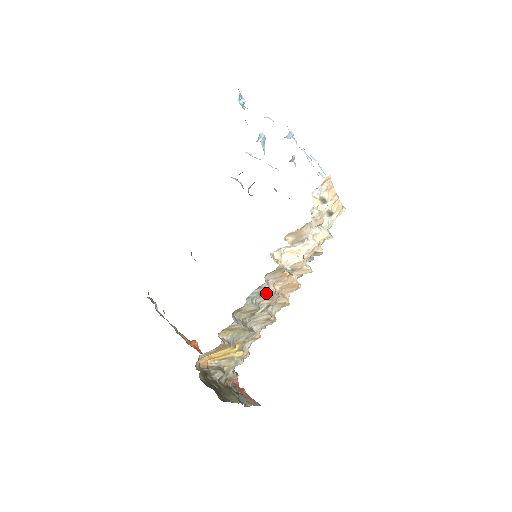
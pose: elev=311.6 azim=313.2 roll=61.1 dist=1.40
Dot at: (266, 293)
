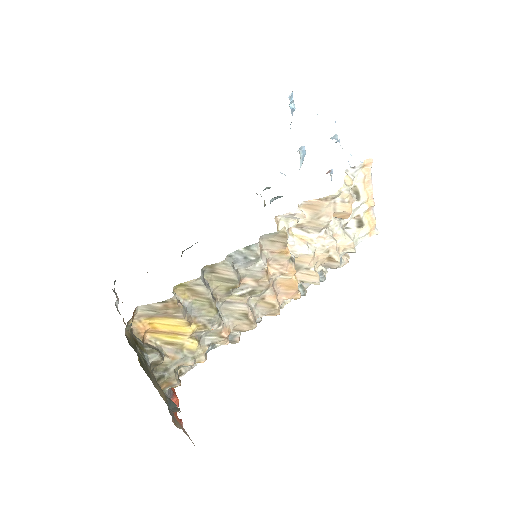
Dot at: (255, 265)
